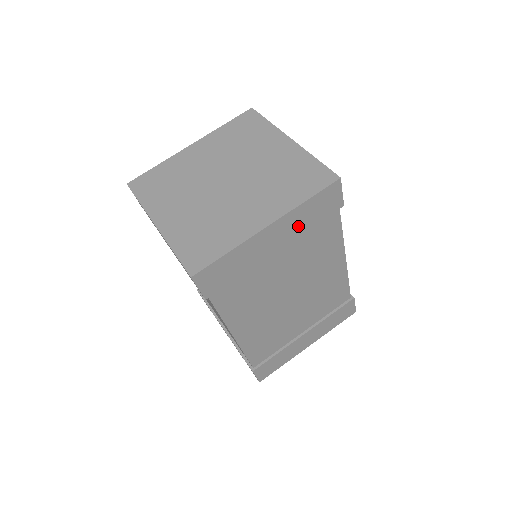
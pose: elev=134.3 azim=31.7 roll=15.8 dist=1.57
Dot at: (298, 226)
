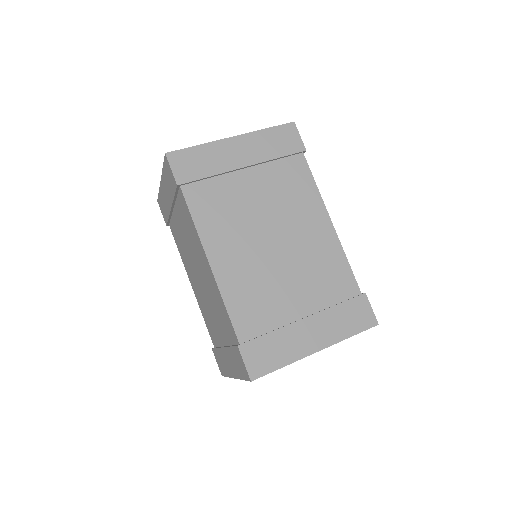
Dot at: (263, 151)
